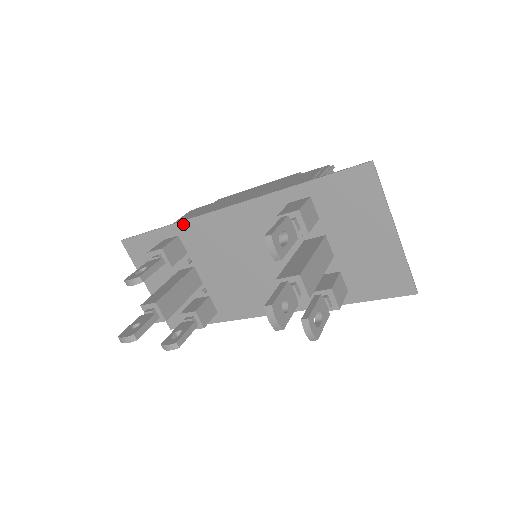
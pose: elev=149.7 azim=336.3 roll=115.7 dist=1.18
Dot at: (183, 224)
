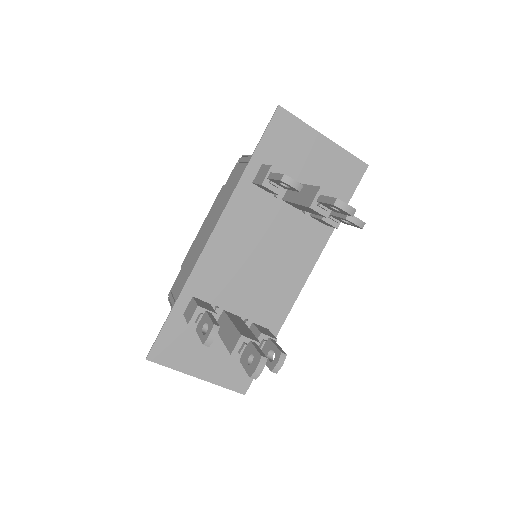
Dot at: (190, 282)
